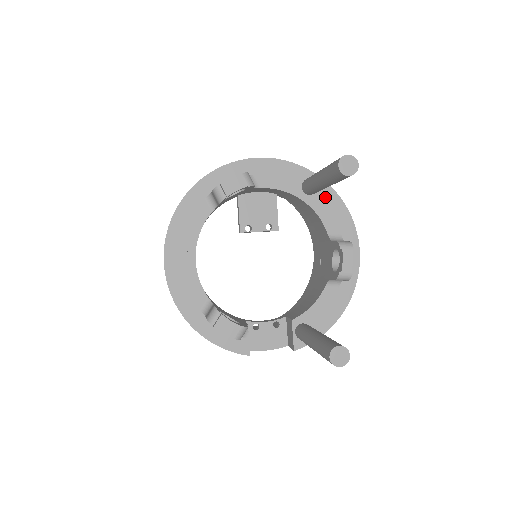
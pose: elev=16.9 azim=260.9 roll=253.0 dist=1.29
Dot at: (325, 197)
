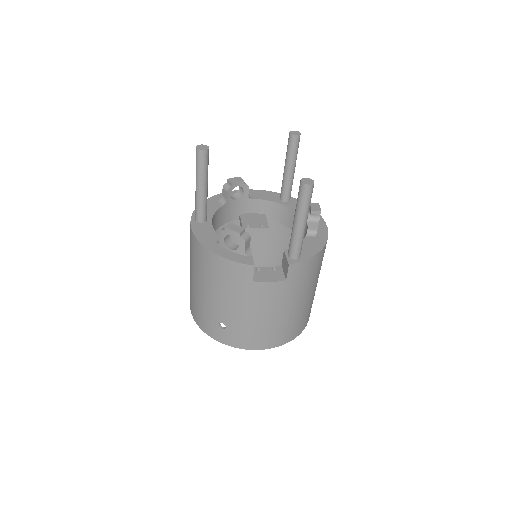
Dot at: (296, 203)
